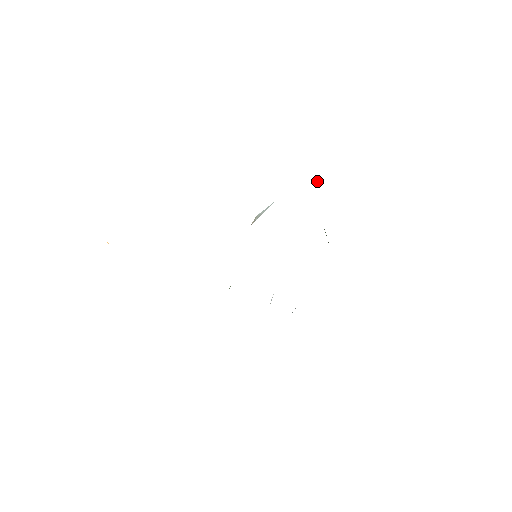
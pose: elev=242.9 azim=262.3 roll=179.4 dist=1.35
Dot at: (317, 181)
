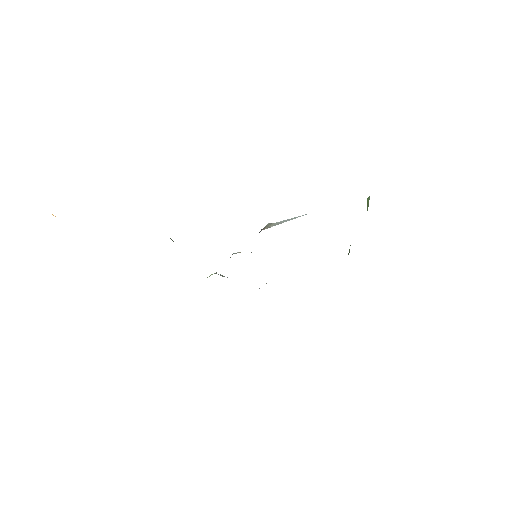
Dot at: (368, 203)
